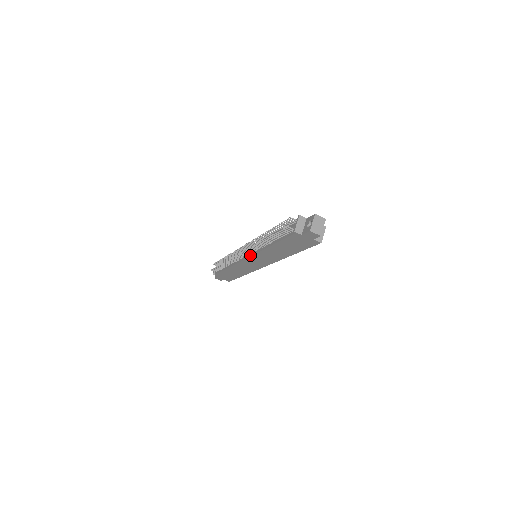
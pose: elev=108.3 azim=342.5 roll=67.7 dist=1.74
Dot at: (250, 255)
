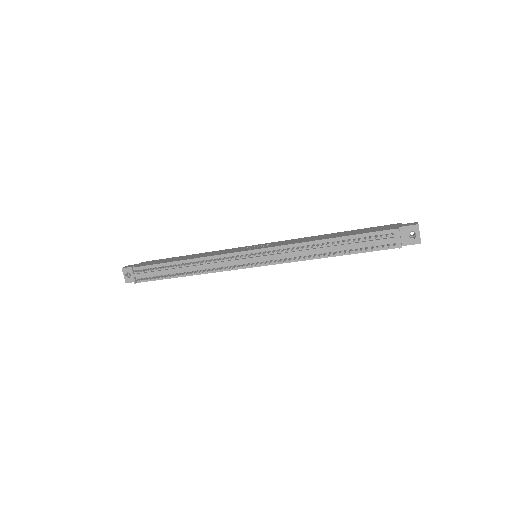
Dot at: (269, 264)
